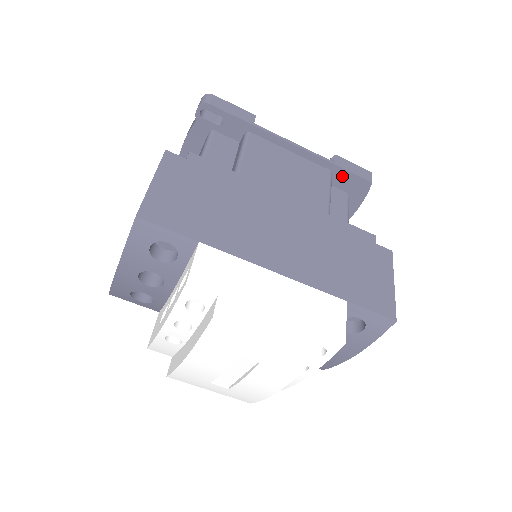
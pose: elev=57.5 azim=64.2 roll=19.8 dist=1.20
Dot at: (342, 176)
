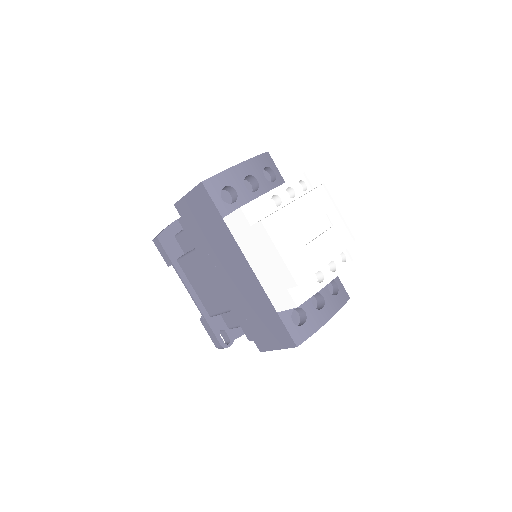
Dot at: occluded
